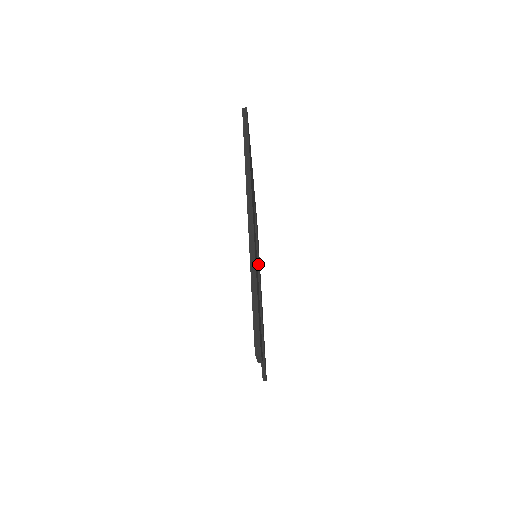
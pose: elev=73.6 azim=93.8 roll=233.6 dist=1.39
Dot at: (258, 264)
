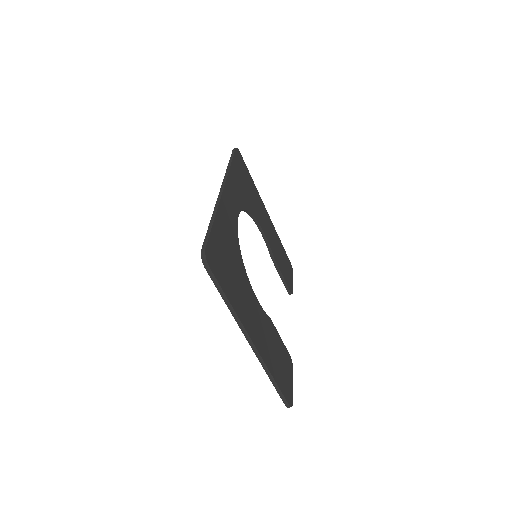
Dot at: (256, 221)
